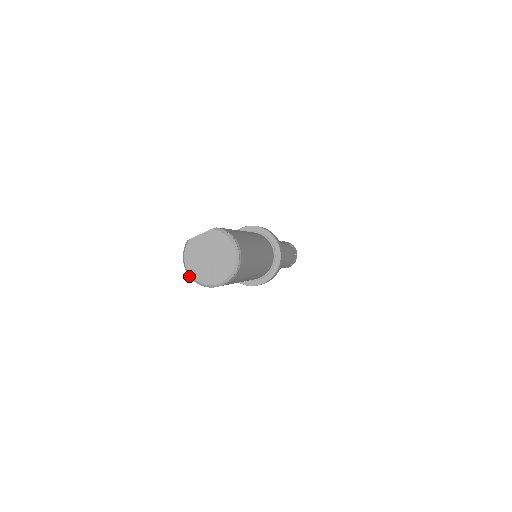
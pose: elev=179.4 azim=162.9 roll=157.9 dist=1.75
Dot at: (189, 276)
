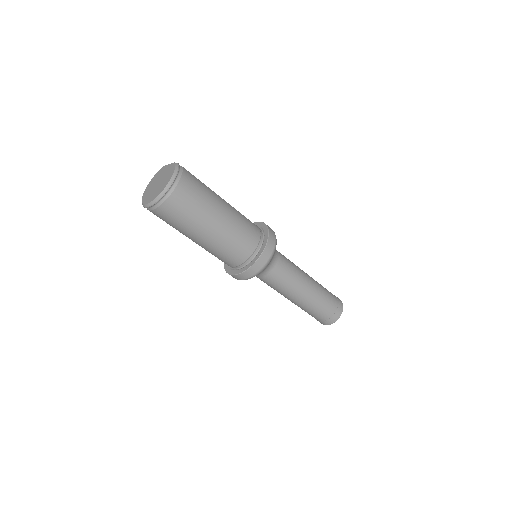
Dot at: occluded
